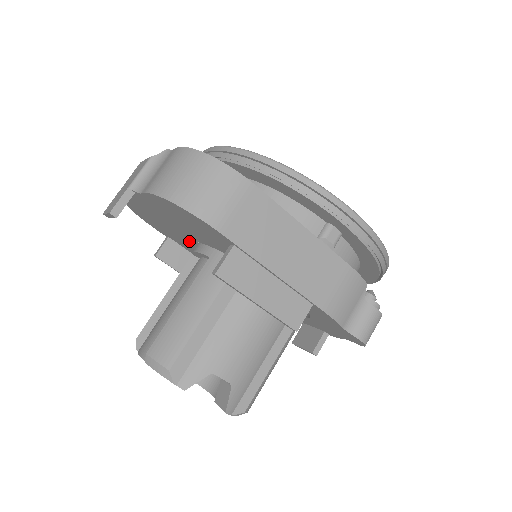
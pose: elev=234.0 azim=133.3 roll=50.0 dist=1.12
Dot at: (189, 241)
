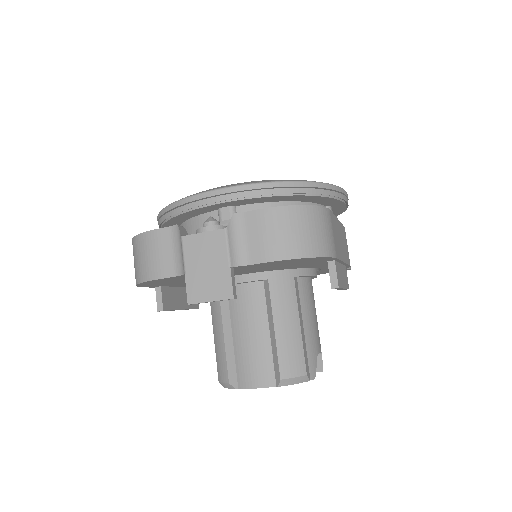
Dot at: occluded
